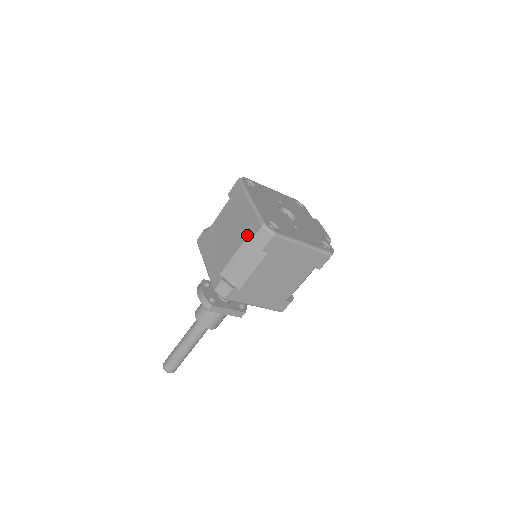
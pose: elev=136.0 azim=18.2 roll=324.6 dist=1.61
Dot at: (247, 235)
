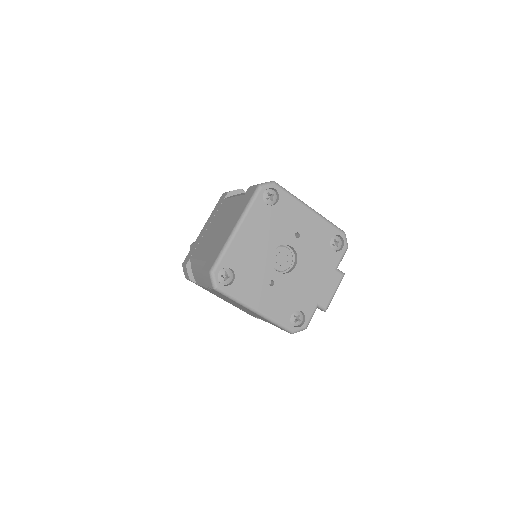
Dot at: (207, 259)
